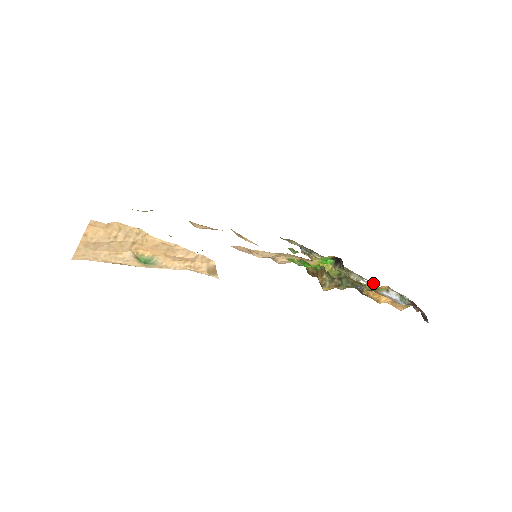
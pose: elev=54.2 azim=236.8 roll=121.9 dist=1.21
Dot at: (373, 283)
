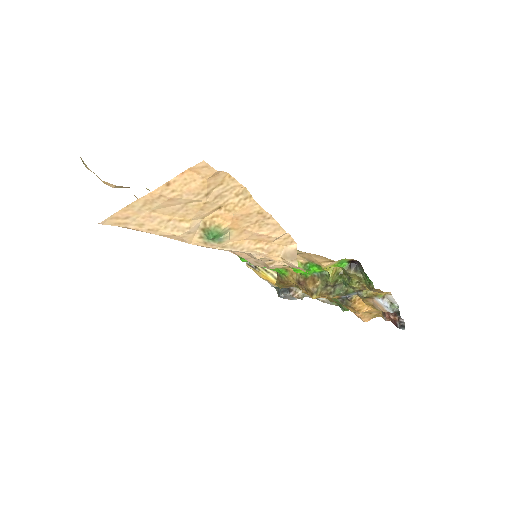
Dot at: occluded
